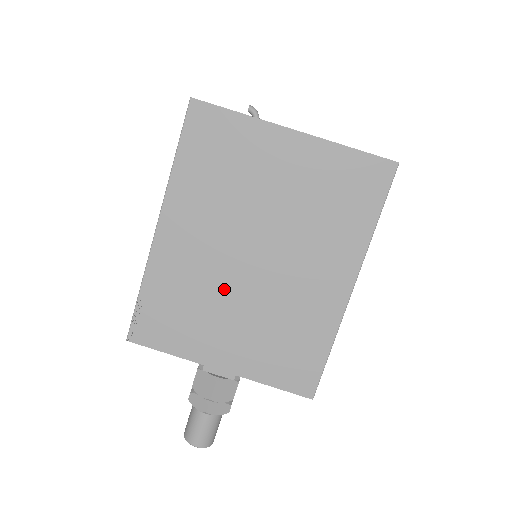
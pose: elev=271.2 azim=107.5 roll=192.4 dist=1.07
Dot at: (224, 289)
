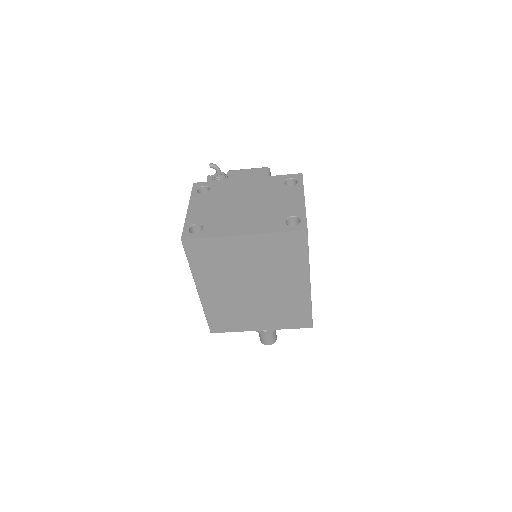
Dot at: (245, 303)
